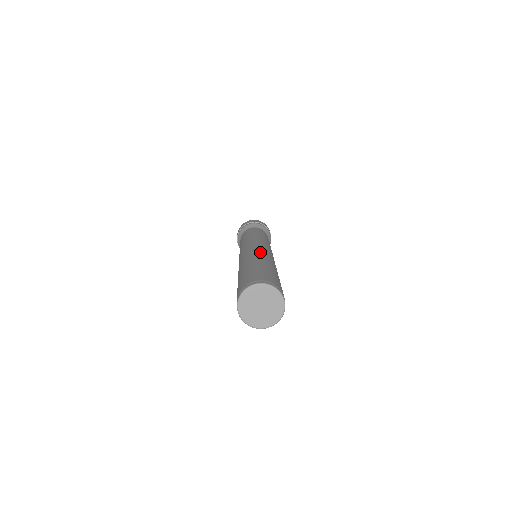
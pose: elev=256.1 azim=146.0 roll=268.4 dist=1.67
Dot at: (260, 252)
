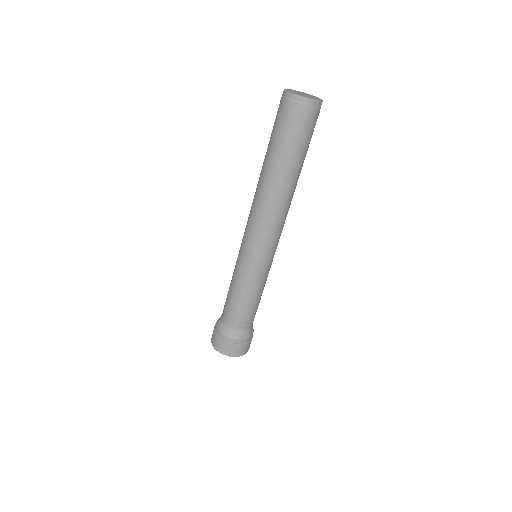
Dot at: occluded
